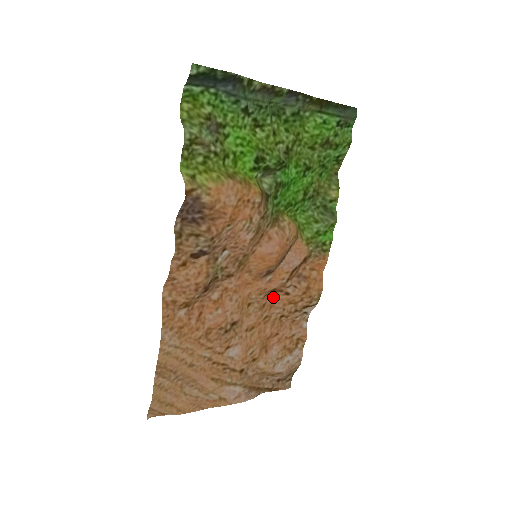
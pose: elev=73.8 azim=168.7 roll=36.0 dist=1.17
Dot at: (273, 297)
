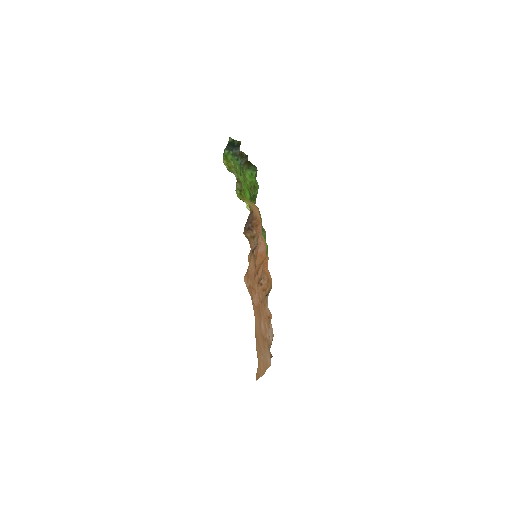
Dot at: (257, 288)
